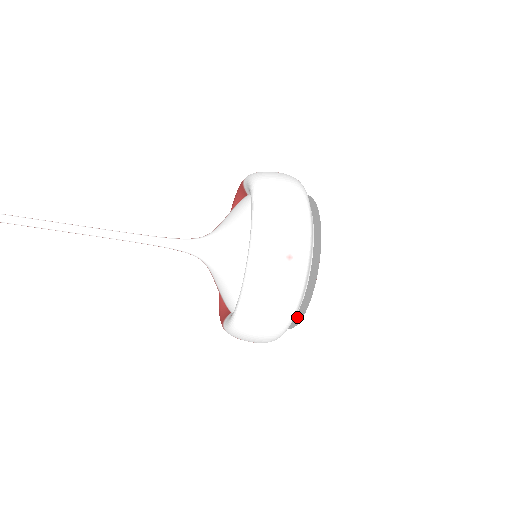
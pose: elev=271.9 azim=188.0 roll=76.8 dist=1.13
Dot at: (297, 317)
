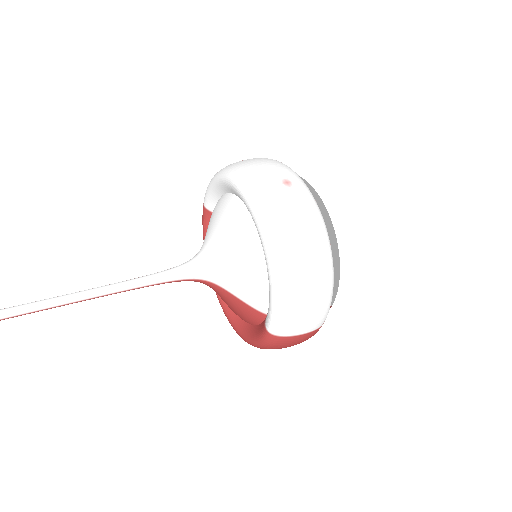
Dot at: (334, 261)
